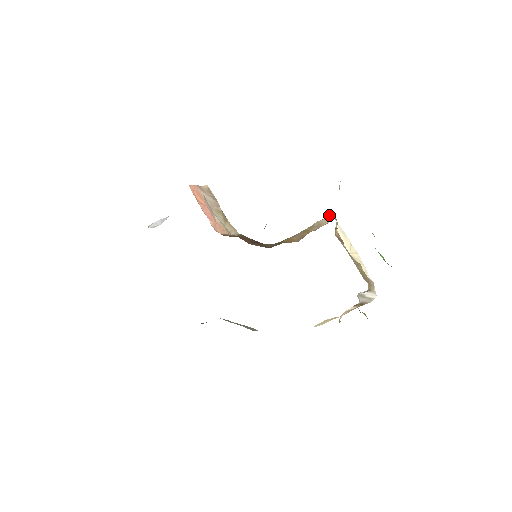
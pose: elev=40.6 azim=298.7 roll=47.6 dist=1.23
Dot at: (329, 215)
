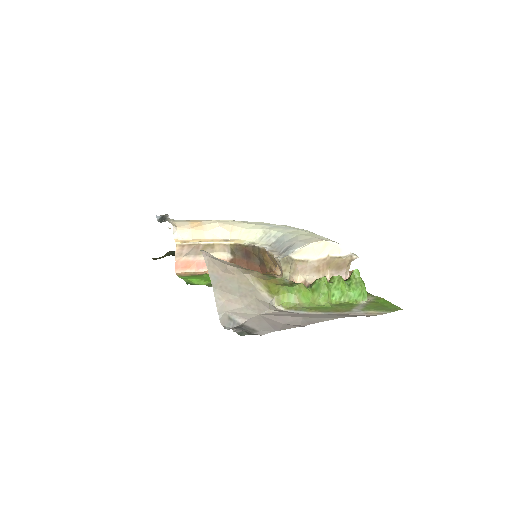
Dot at: (278, 260)
